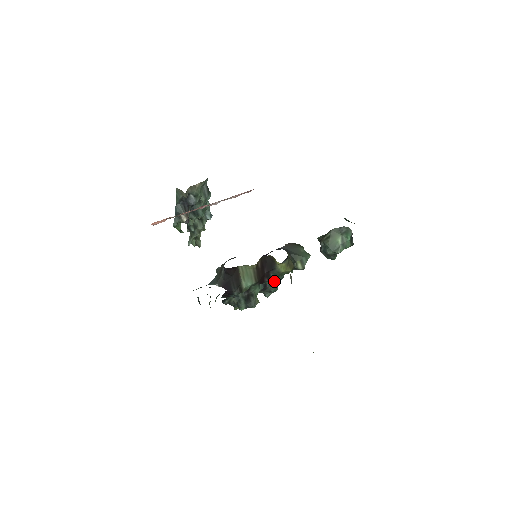
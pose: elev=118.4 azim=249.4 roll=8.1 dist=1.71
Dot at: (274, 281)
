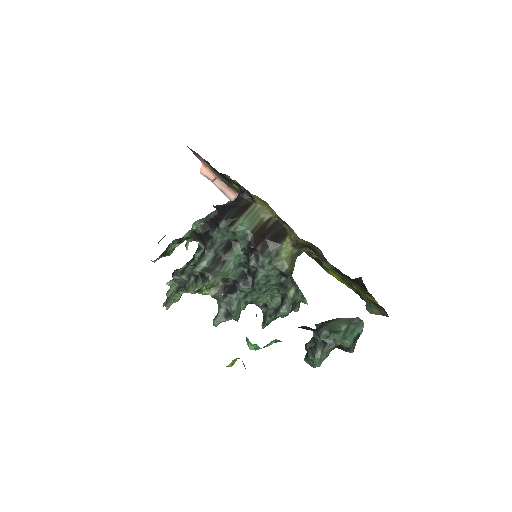
Dot at: (262, 263)
